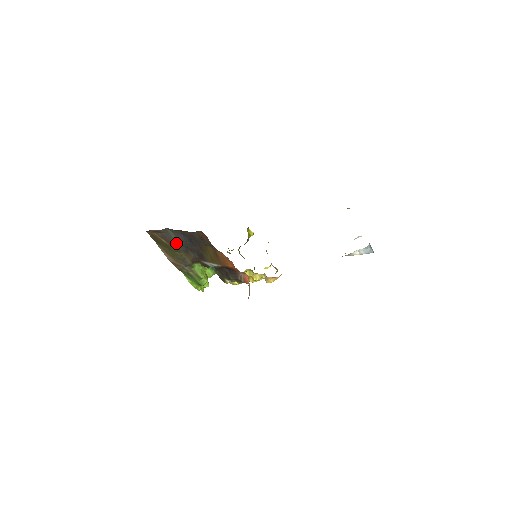
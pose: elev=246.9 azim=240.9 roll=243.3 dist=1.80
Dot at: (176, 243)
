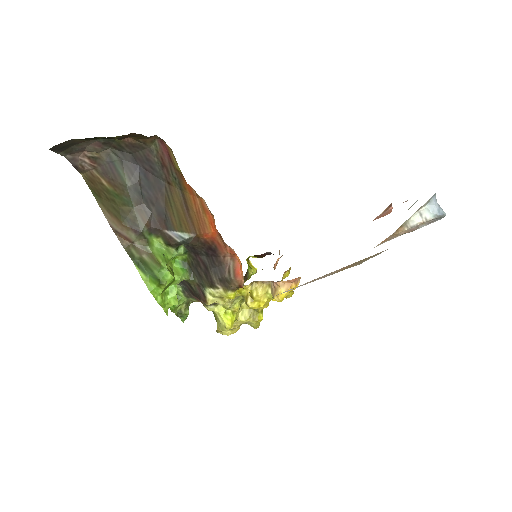
Dot at: (123, 182)
